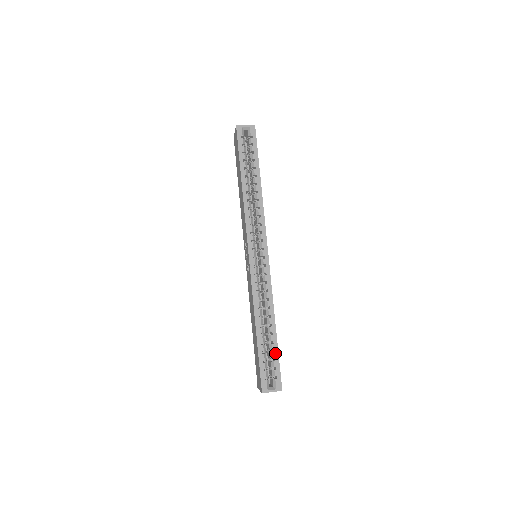
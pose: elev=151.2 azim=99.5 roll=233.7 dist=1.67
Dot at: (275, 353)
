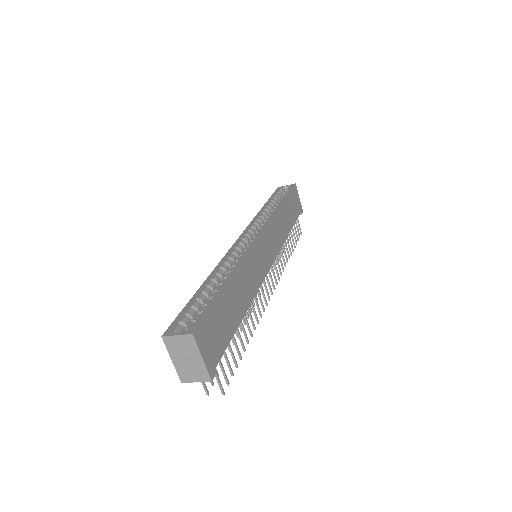
Dot at: (212, 299)
